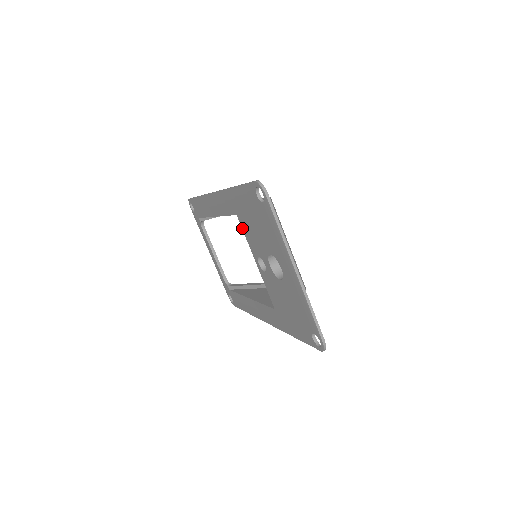
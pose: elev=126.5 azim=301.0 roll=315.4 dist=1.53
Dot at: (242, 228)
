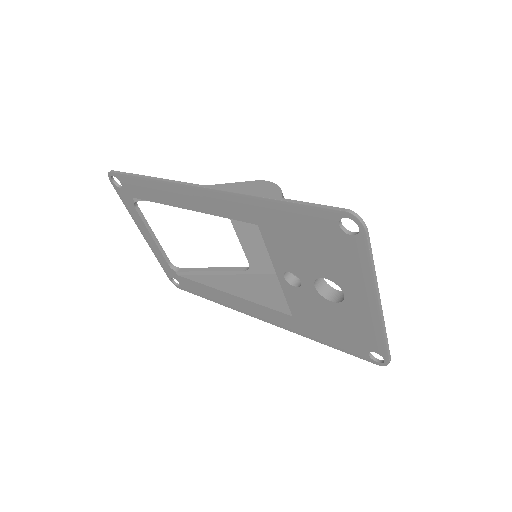
Dot at: (264, 240)
